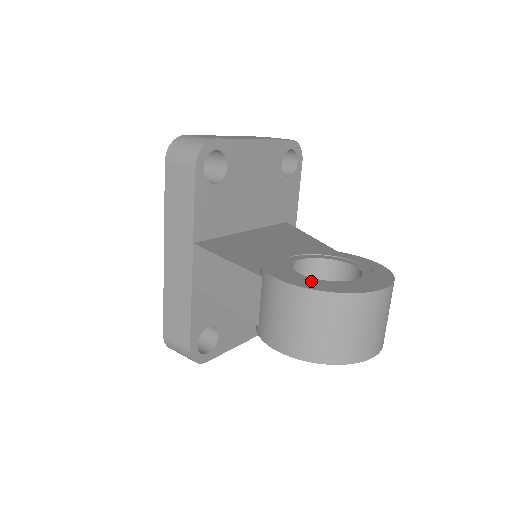
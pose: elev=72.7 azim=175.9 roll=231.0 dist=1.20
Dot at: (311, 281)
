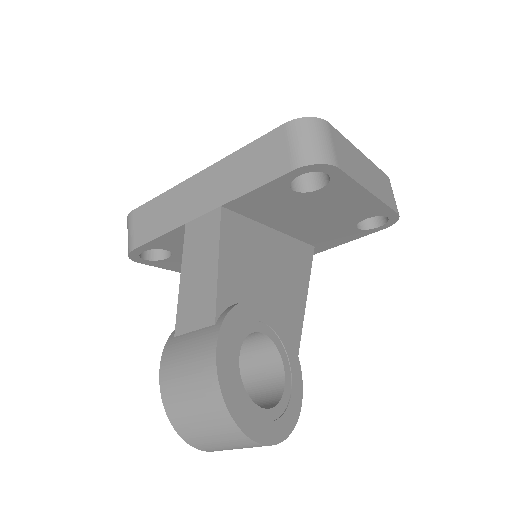
Dot at: (234, 381)
